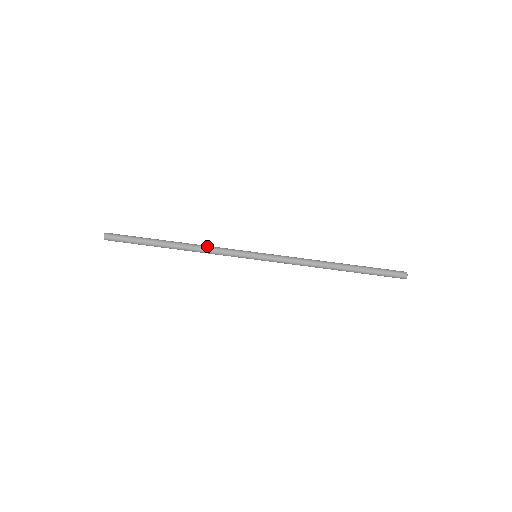
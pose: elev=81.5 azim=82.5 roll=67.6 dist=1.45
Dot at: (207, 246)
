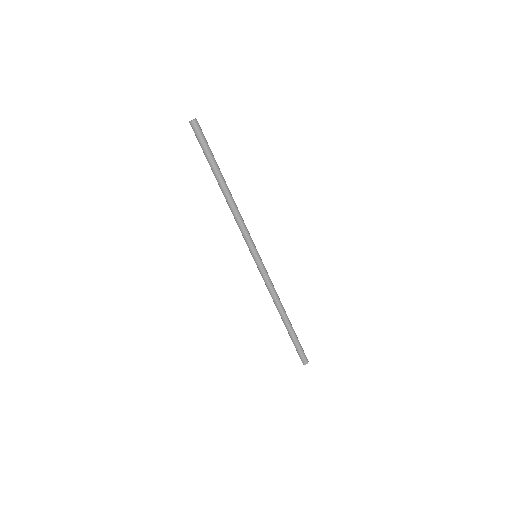
Dot at: (238, 216)
